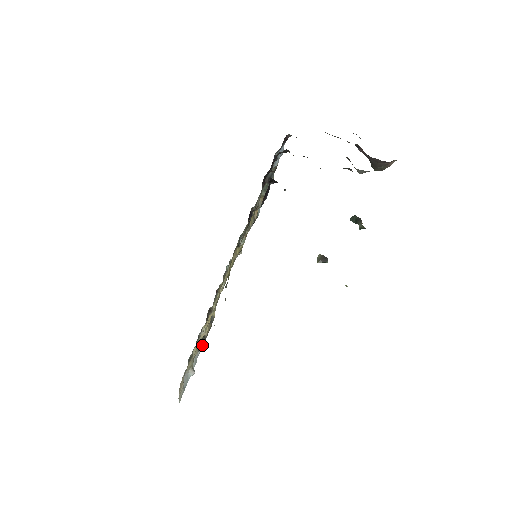
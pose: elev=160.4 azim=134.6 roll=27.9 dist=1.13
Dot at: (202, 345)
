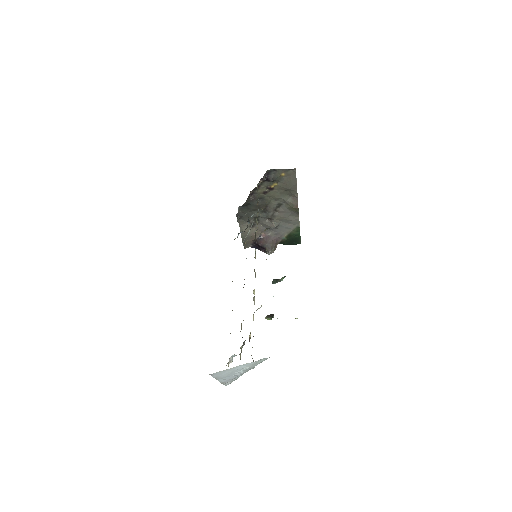
Dot at: (249, 336)
